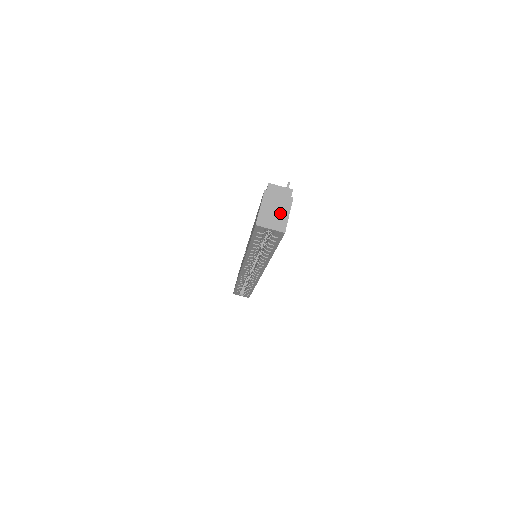
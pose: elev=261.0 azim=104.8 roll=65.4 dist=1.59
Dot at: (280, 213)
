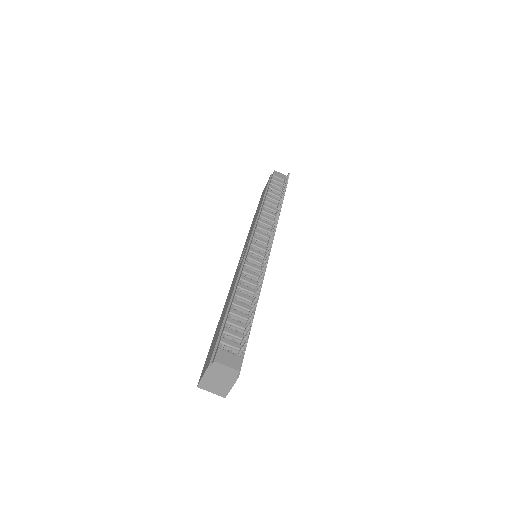
Dot at: (223, 385)
